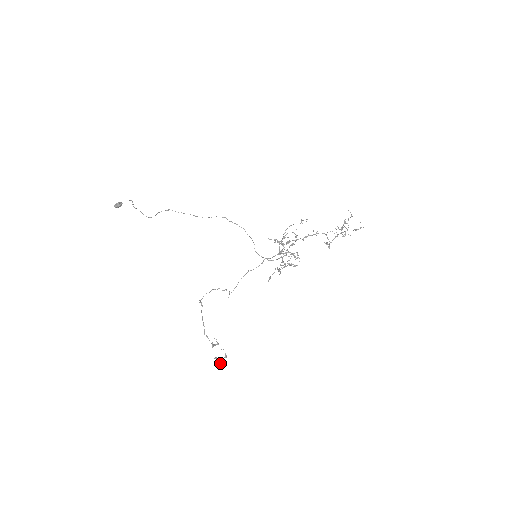
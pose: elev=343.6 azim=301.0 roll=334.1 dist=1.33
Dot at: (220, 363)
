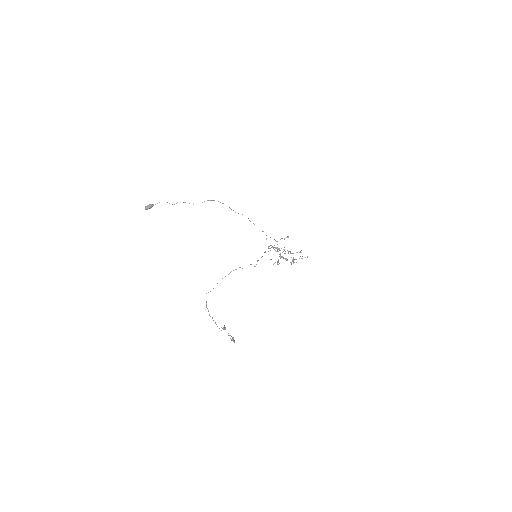
Dot at: (233, 341)
